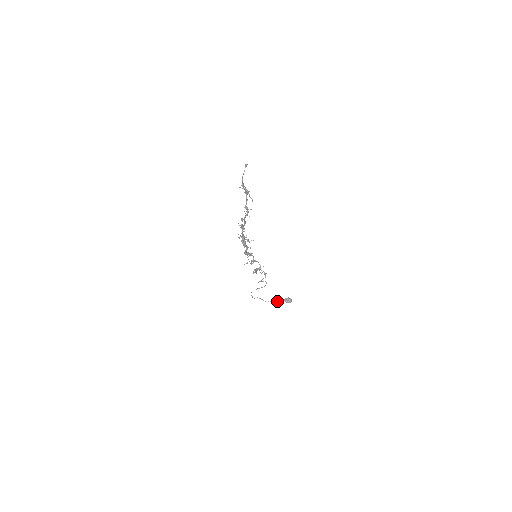
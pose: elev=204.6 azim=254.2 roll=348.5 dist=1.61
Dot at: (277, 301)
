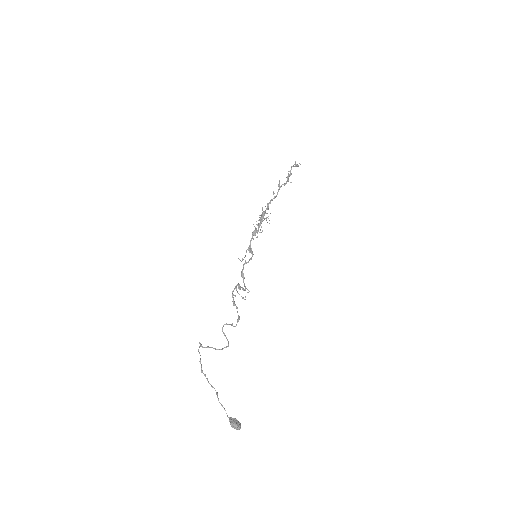
Dot at: (221, 404)
